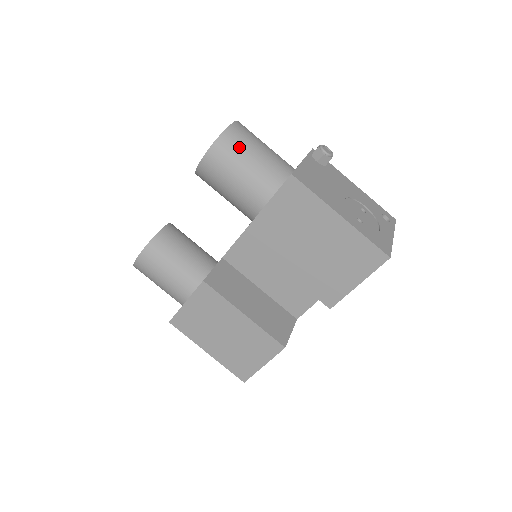
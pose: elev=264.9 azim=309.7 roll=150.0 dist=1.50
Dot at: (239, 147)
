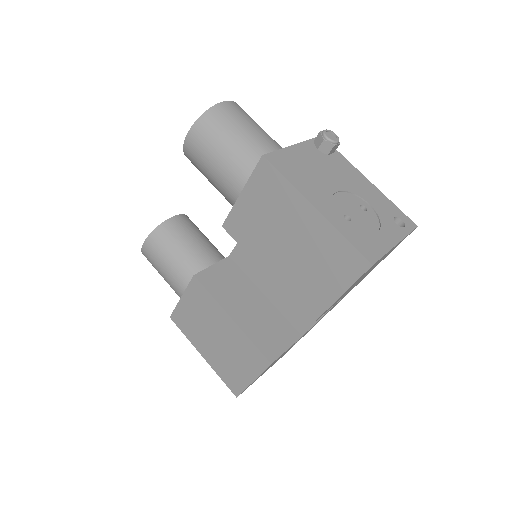
Dot at: (221, 127)
